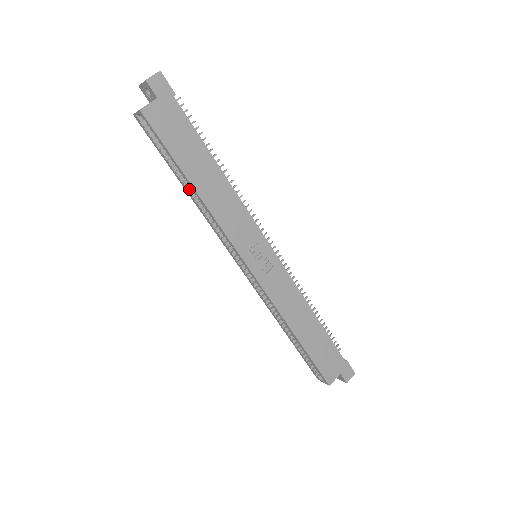
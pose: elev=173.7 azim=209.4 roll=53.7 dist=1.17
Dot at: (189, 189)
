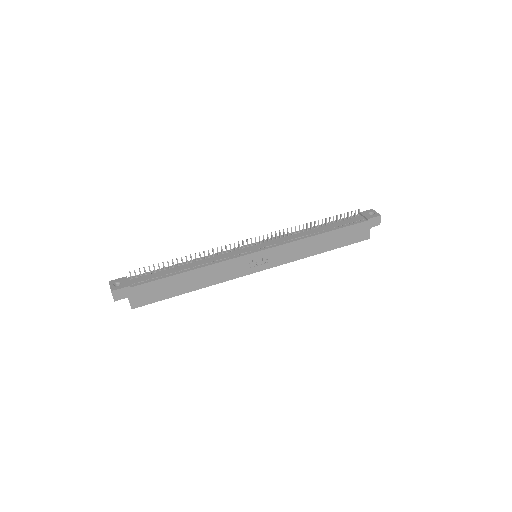
Dot at: occluded
